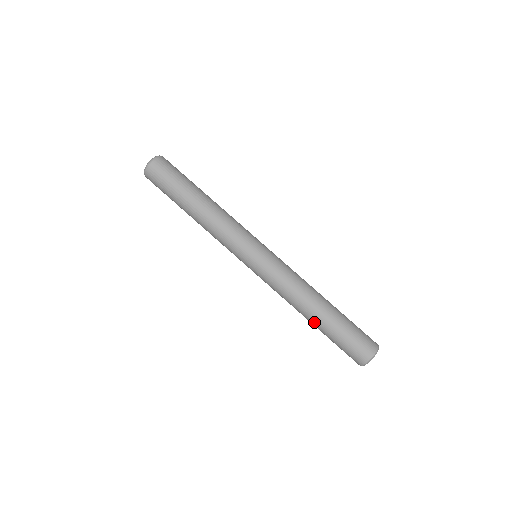
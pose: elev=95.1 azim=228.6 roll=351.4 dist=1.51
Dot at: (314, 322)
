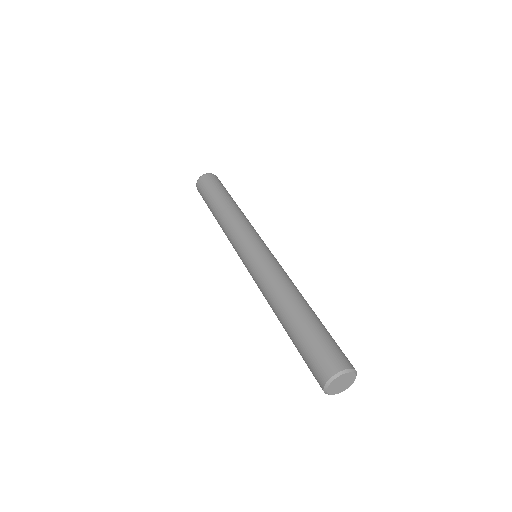
Dot at: (286, 318)
